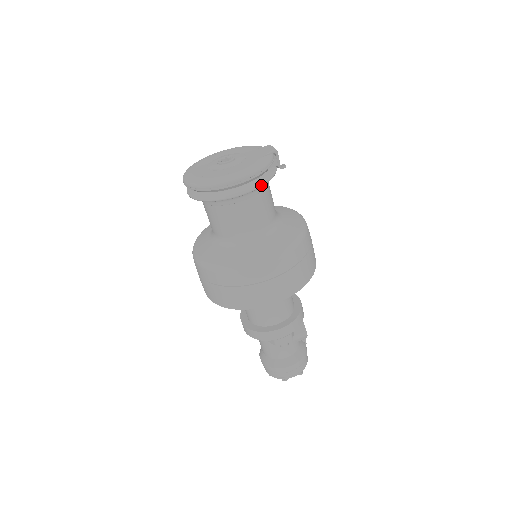
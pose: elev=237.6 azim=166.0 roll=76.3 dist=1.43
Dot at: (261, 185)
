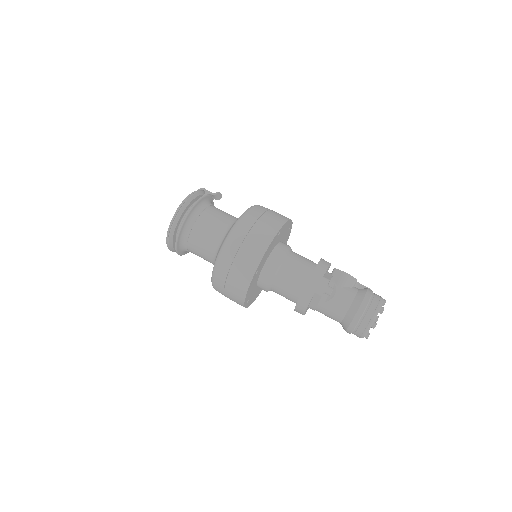
Dot at: (195, 203)
